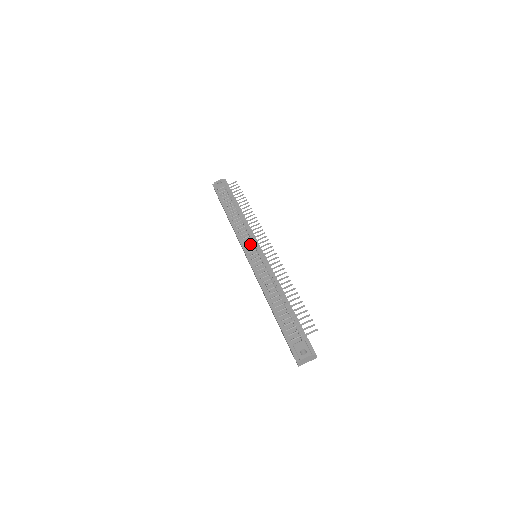
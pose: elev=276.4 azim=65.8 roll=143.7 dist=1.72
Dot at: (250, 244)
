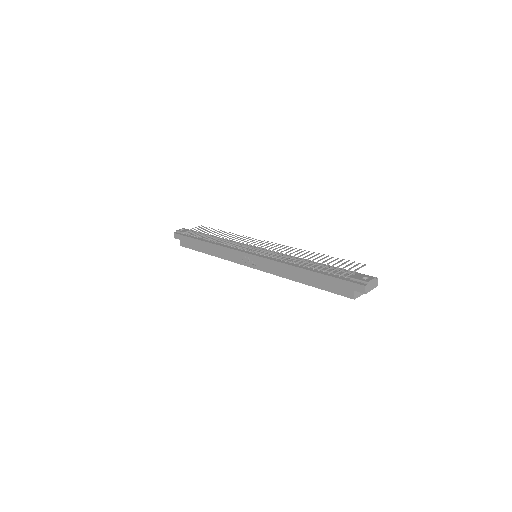
Dot at: (246, 248)
